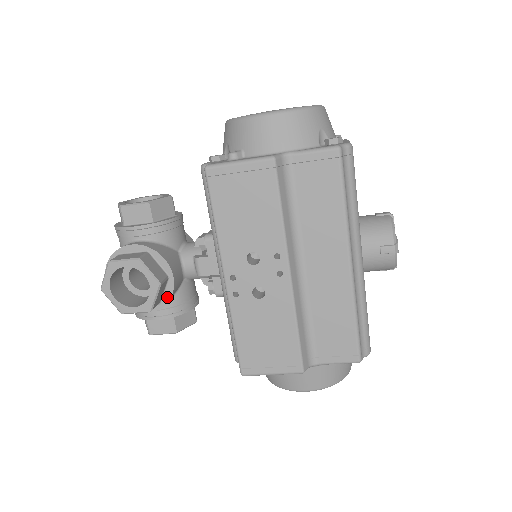
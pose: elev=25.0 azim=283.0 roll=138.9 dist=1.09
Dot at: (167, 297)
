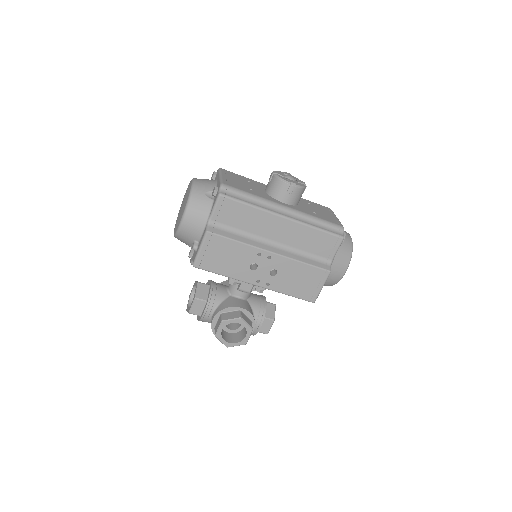
Dot at: (251, 316)
